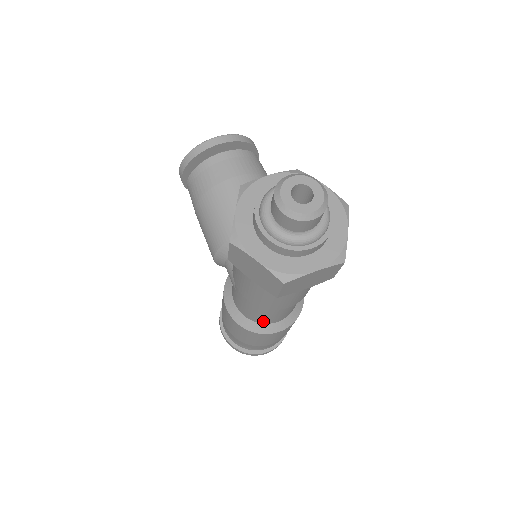
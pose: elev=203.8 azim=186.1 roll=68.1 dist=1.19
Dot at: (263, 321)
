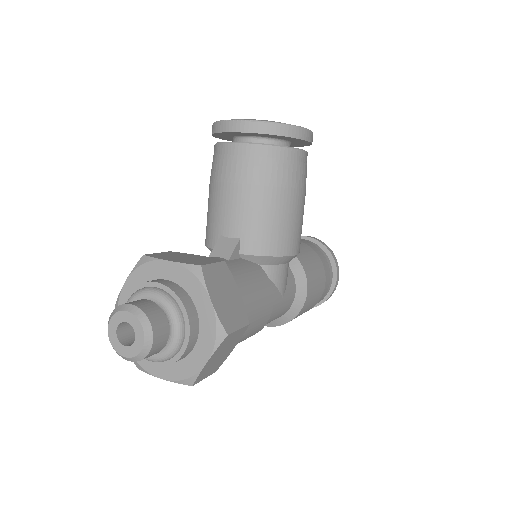
Dot at: occluded
